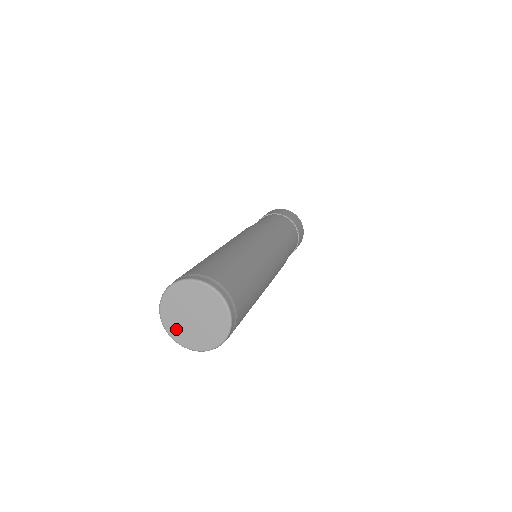
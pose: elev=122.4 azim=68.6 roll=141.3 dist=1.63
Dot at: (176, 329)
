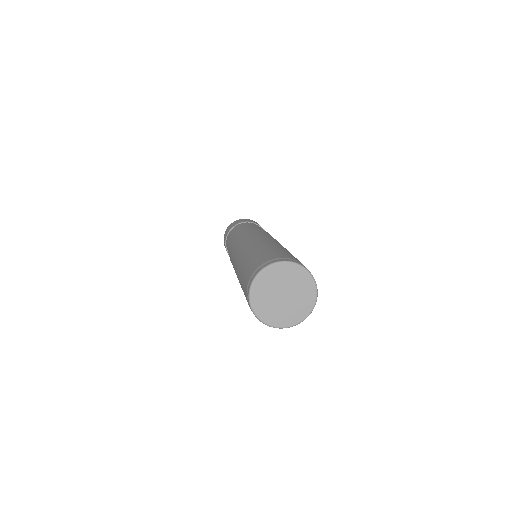
Dot at: (275, 317)
